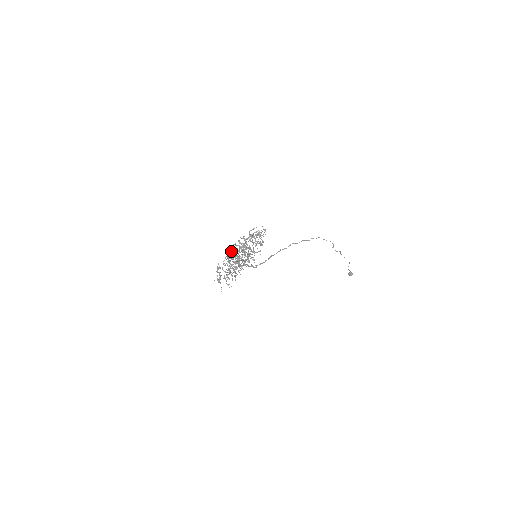
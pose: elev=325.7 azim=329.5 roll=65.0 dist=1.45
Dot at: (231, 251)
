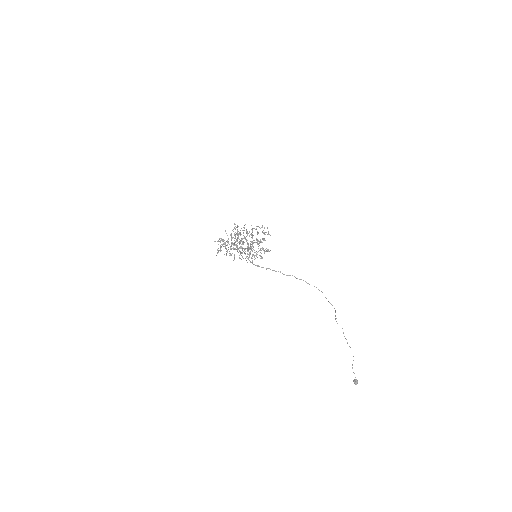
Dot at: occluded
